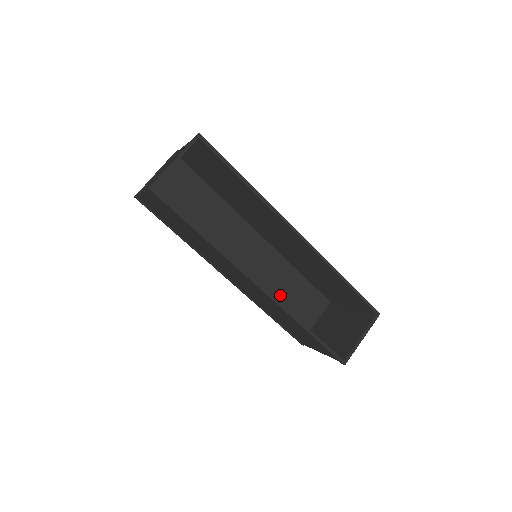
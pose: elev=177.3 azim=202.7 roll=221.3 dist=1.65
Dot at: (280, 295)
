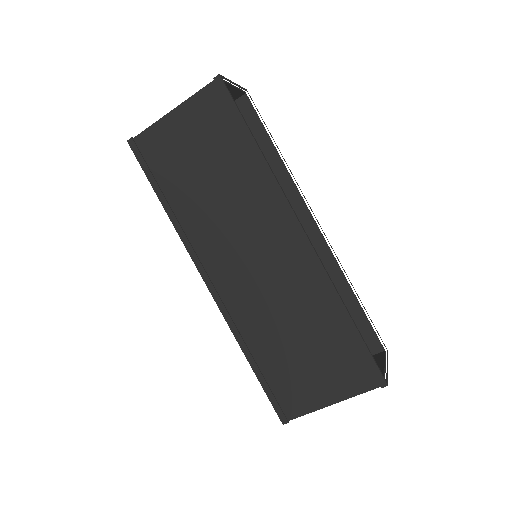
Dot at: occluded
